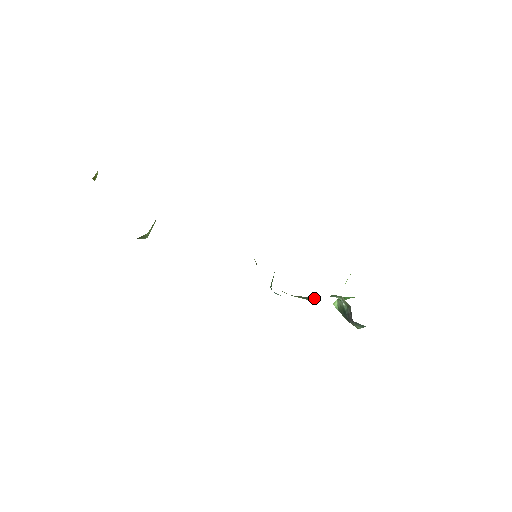
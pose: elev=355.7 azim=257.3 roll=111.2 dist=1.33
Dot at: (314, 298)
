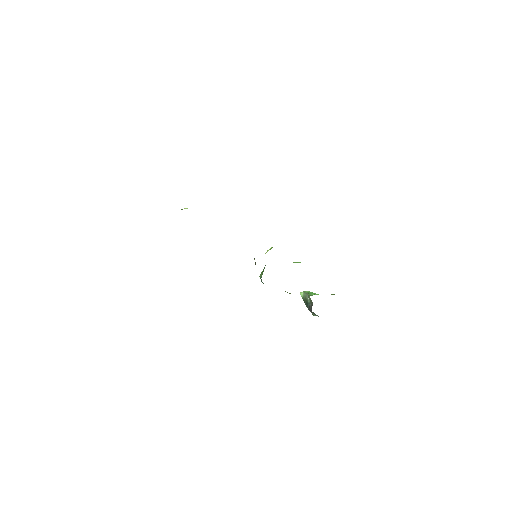
Dot at: (290, 293)
